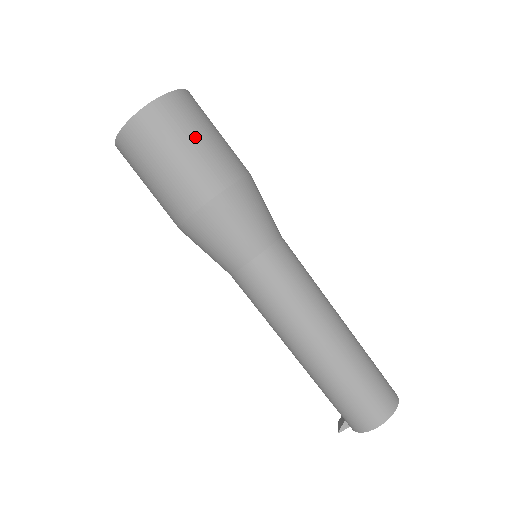
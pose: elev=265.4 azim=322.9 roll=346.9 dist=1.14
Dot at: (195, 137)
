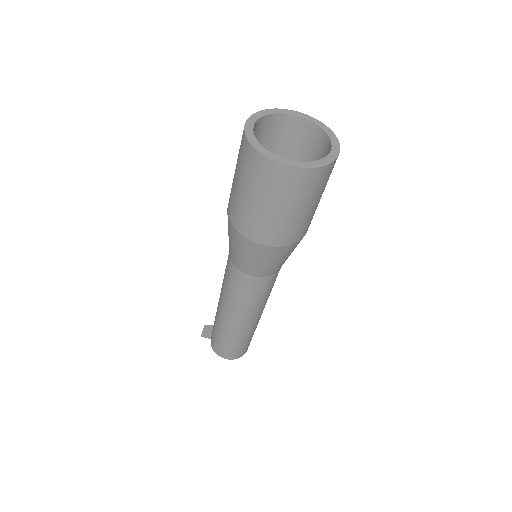
Dot at: (308, 206)
